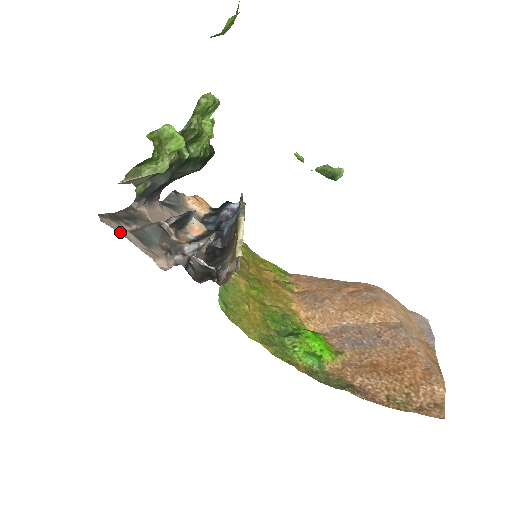
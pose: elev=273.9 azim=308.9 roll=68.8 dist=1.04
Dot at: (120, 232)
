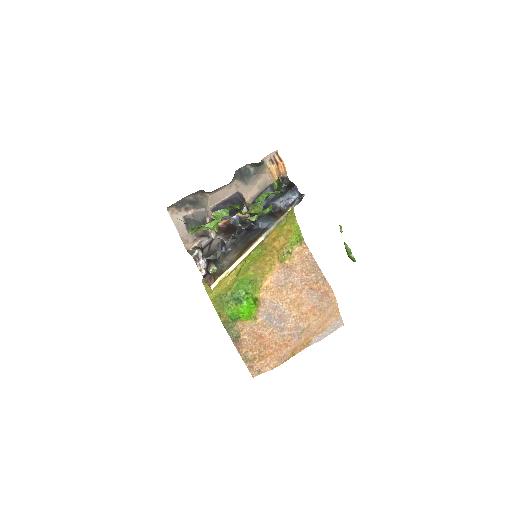
Dot at: (175, 221)
